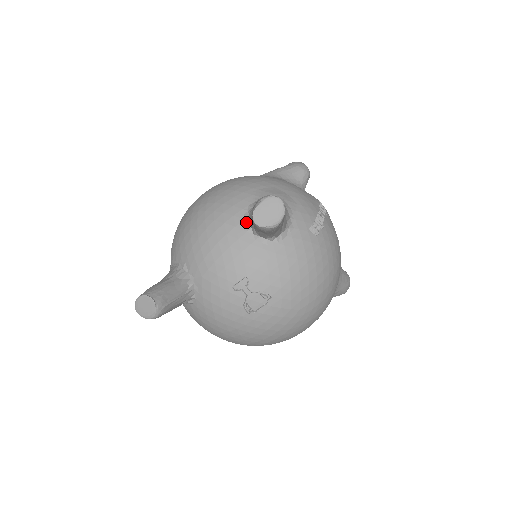
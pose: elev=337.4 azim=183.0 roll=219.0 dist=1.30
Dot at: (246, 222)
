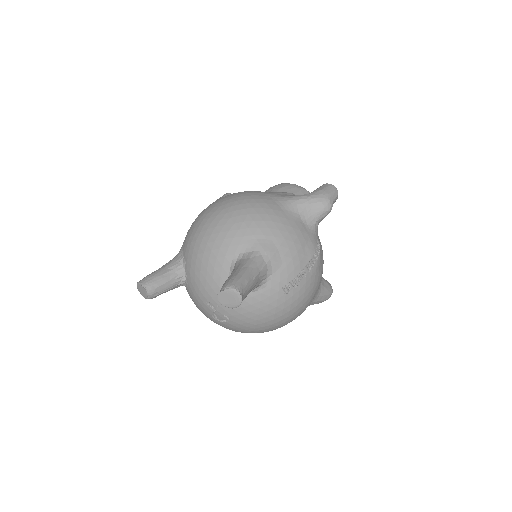
Dot at: (231, 268)
